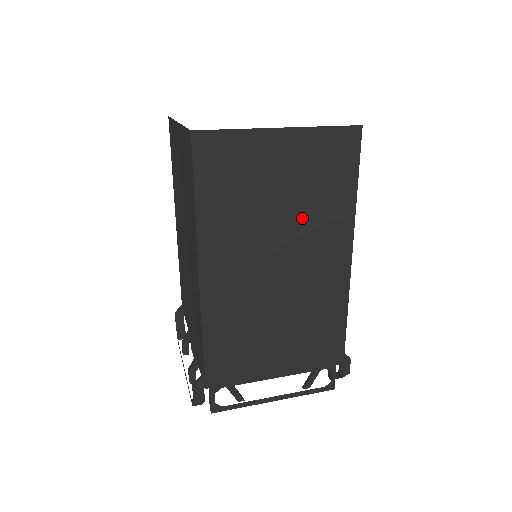
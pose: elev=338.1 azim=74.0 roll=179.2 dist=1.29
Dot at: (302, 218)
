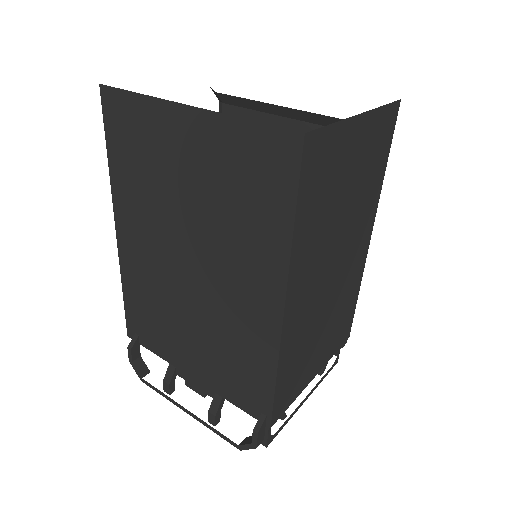
Dot at: (355, 211)
